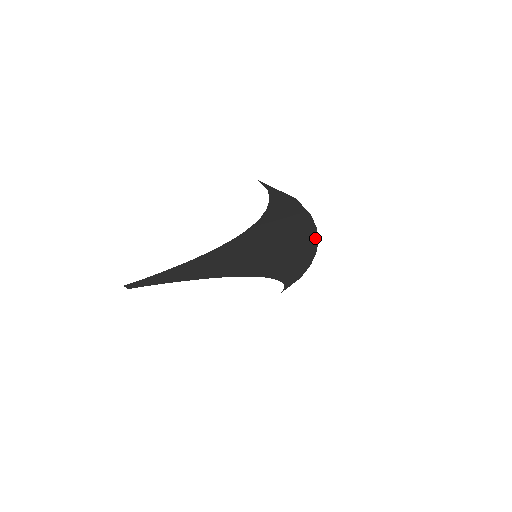
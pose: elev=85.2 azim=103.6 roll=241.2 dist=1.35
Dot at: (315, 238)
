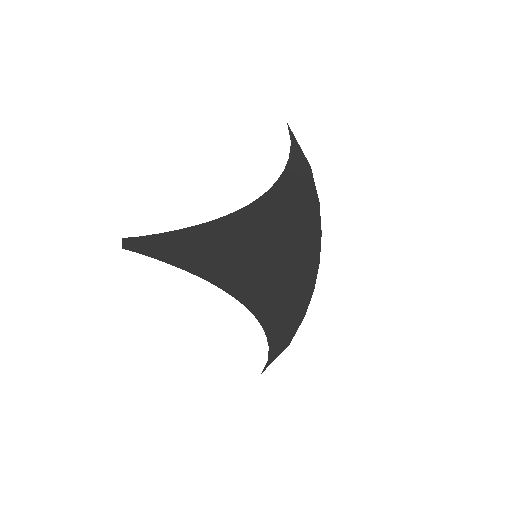
Dot at: (317, 254)
